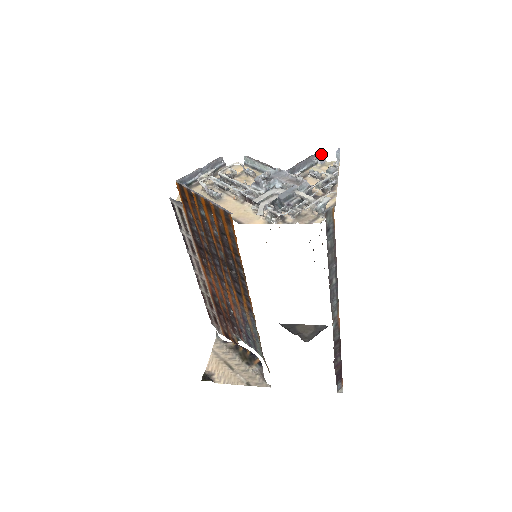
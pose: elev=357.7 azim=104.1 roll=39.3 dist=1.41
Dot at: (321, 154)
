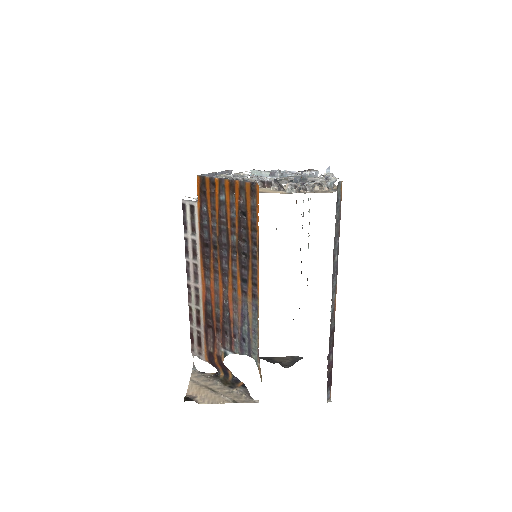
Dot at: (315, 170)
